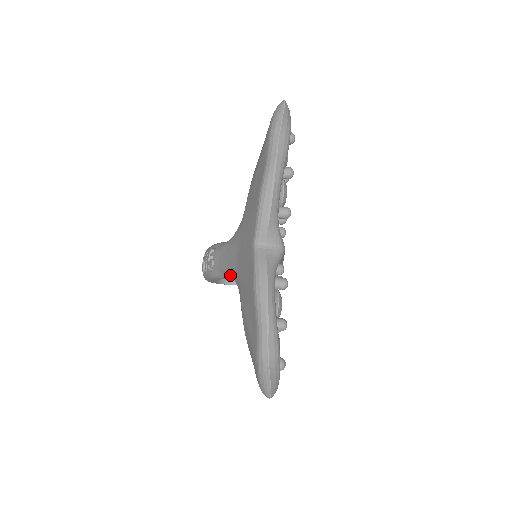
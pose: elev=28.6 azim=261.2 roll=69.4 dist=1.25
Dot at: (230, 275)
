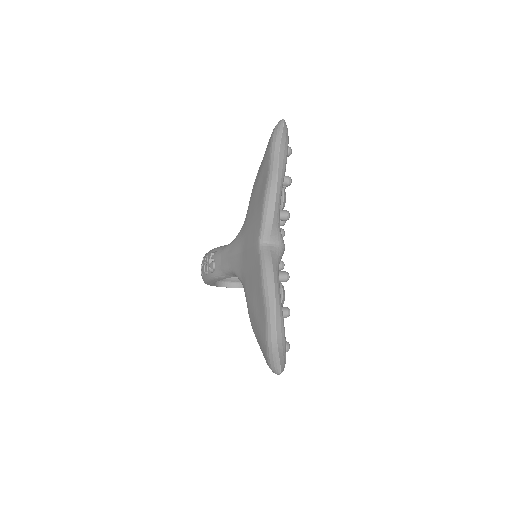
Dot at: (232, 274)
